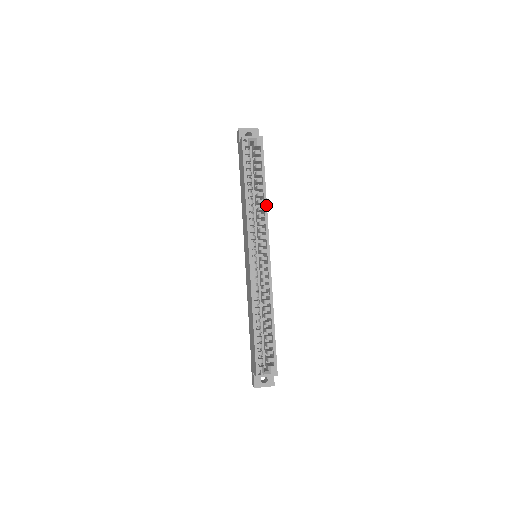
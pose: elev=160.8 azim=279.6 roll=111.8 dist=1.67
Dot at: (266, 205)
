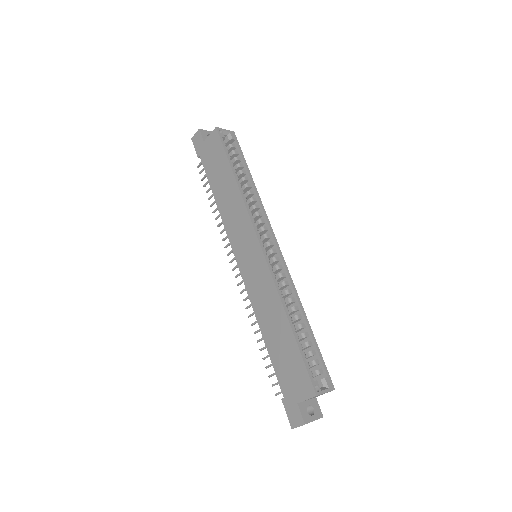
Dot at: (258, 195)
